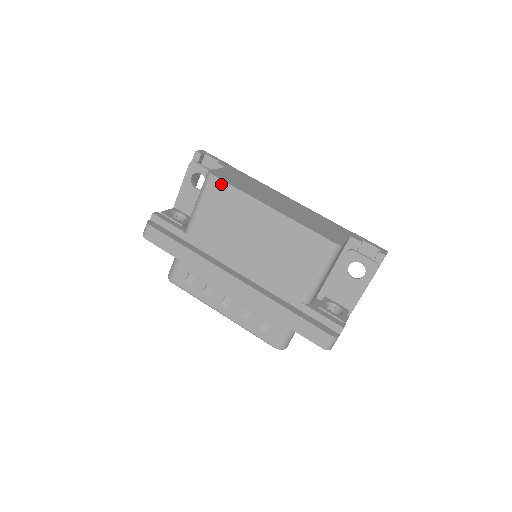
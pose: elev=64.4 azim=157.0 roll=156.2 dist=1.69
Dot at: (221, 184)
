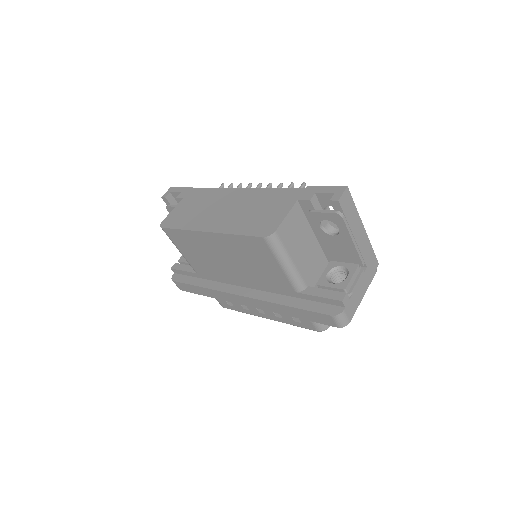
Dot at: (172, 231)
